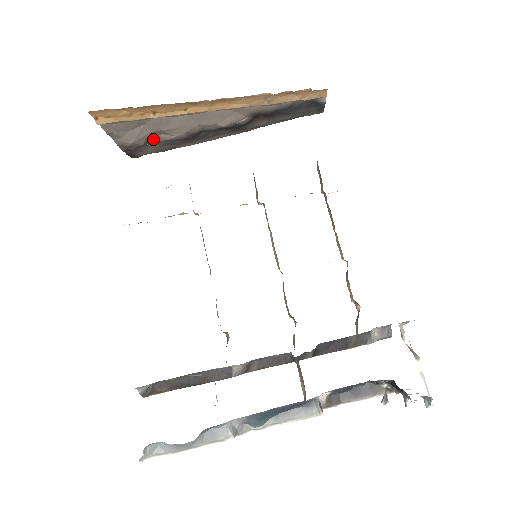
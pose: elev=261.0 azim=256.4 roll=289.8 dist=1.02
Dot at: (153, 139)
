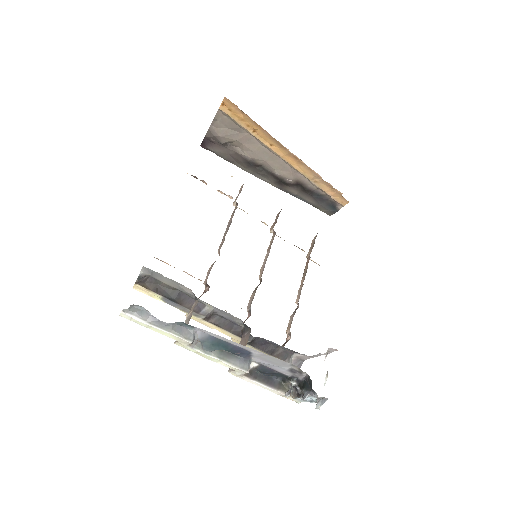
Dot at: (230, 145)
